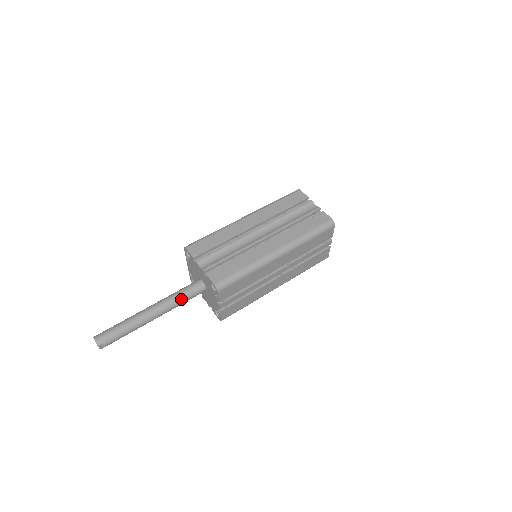
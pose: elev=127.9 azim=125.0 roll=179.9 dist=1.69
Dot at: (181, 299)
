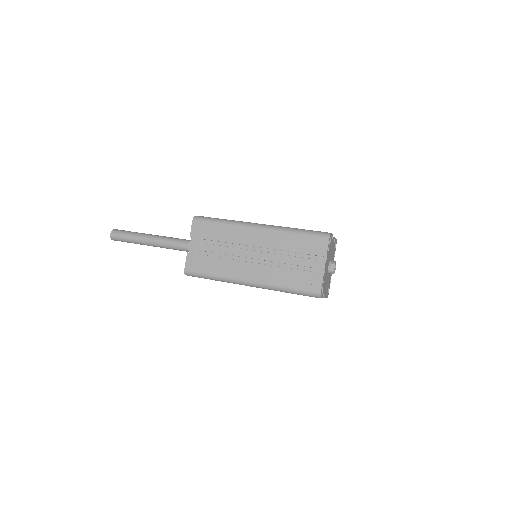
Dot at: (177, 240)
